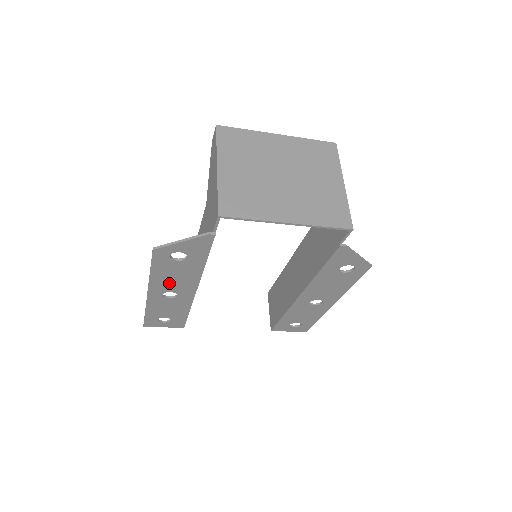
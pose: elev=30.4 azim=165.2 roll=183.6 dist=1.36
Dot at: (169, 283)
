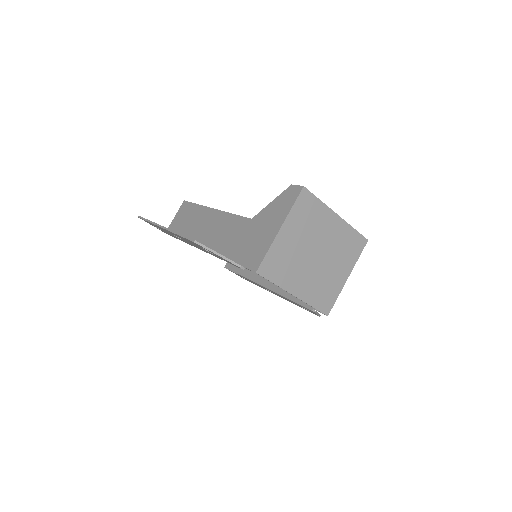
Dot at: occluded
